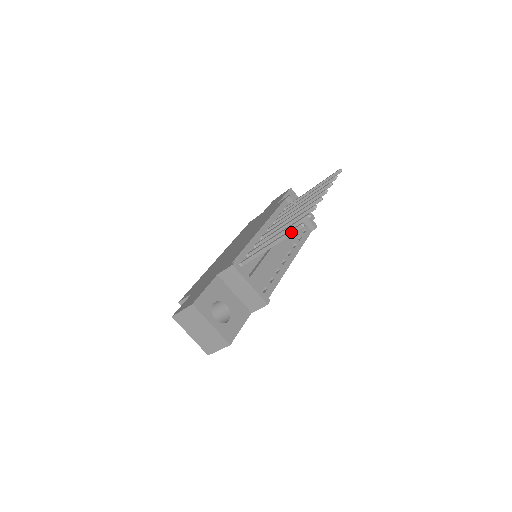
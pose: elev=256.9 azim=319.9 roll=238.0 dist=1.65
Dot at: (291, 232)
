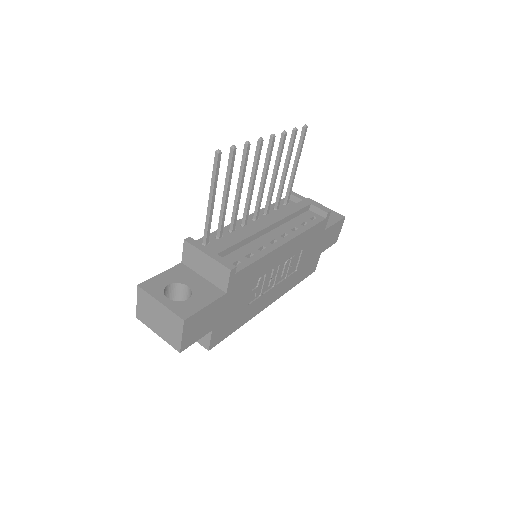
Dot at: (214, 168)
